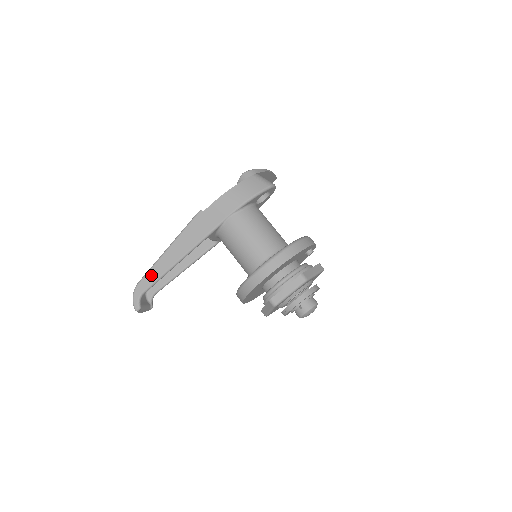
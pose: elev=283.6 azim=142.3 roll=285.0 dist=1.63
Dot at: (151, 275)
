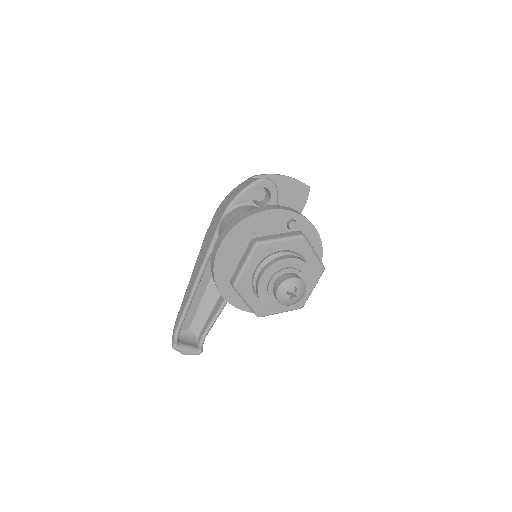
Dot at: (181, 308)
